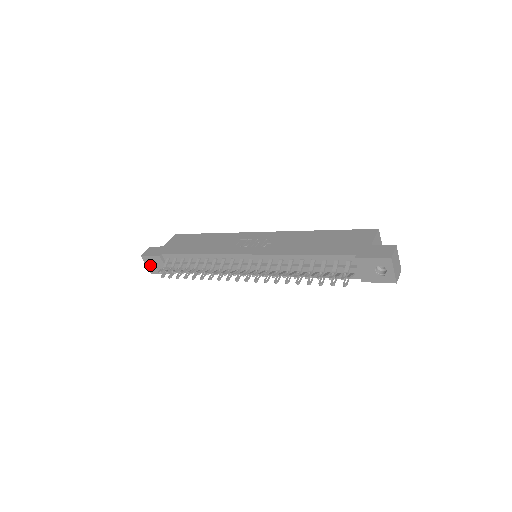
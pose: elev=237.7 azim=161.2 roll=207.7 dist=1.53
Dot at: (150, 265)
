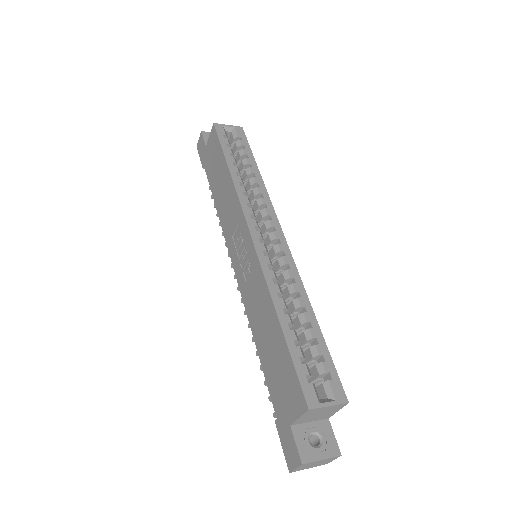
Dot at: occluded
